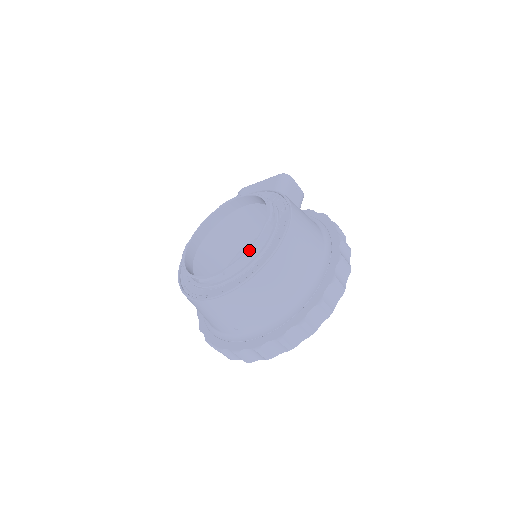
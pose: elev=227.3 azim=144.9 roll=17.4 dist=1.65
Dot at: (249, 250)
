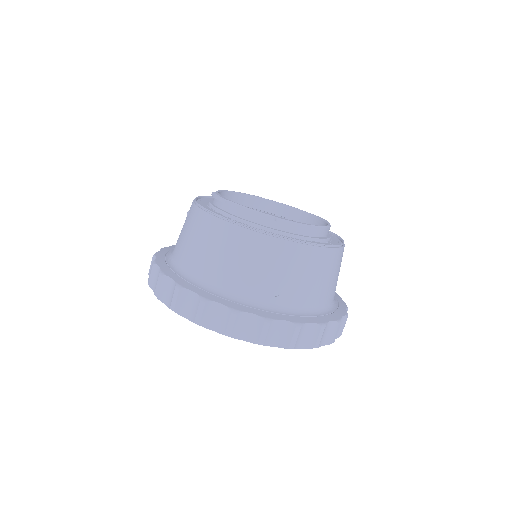
Dot at: (328, 227)
